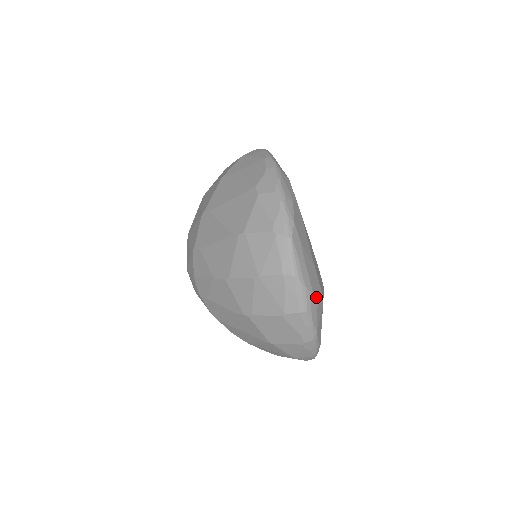
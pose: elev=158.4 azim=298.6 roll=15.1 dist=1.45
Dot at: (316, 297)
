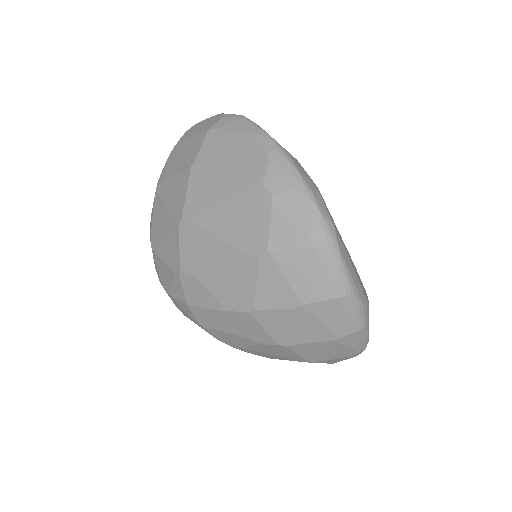
Dot at: (368, 305)
